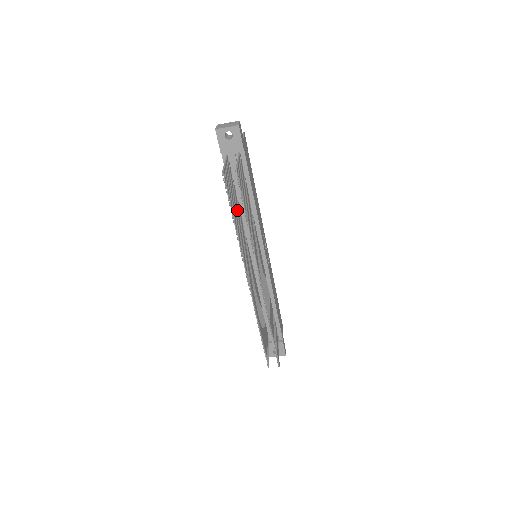
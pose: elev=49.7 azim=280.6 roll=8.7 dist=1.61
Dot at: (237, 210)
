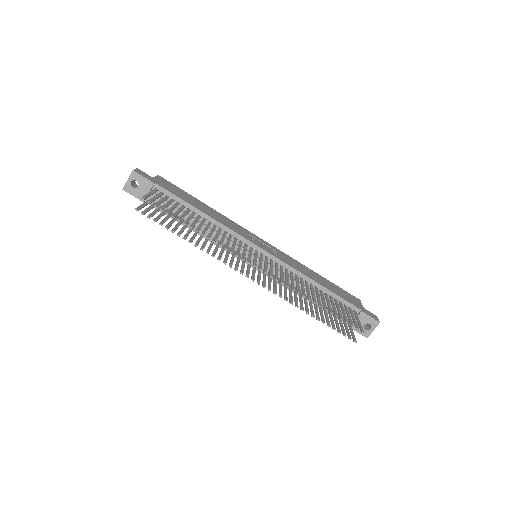
Dot at: (191, 231)
